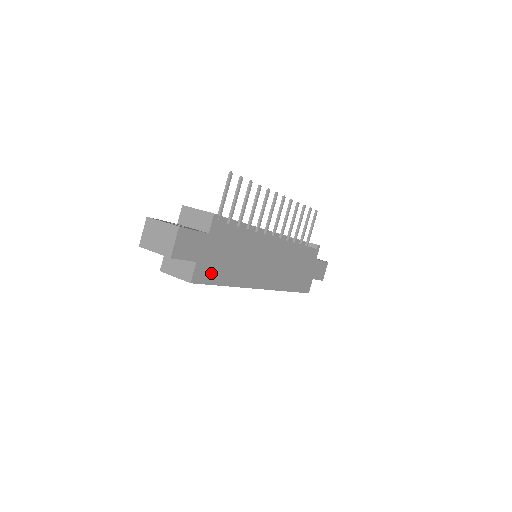
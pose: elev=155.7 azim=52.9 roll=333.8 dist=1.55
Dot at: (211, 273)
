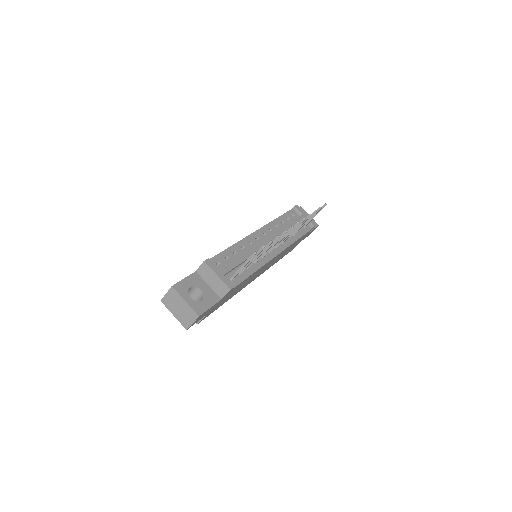
Dot at: occluded
